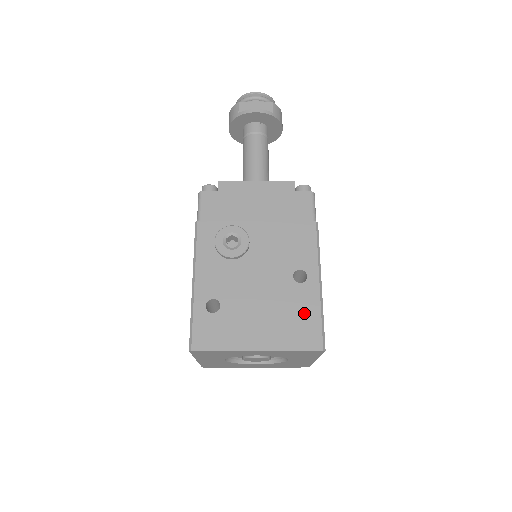
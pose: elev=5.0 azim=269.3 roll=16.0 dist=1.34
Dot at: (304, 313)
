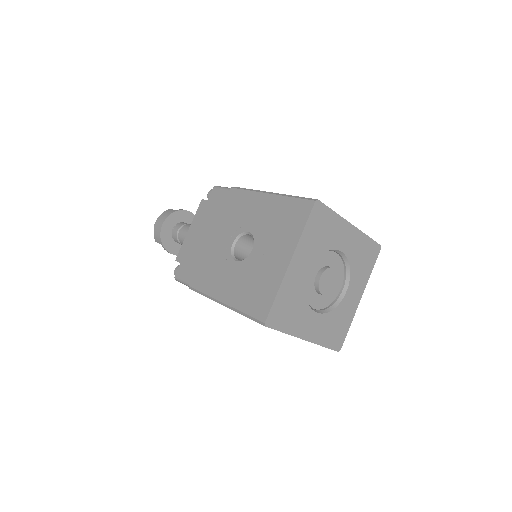
Dot at: occluded
